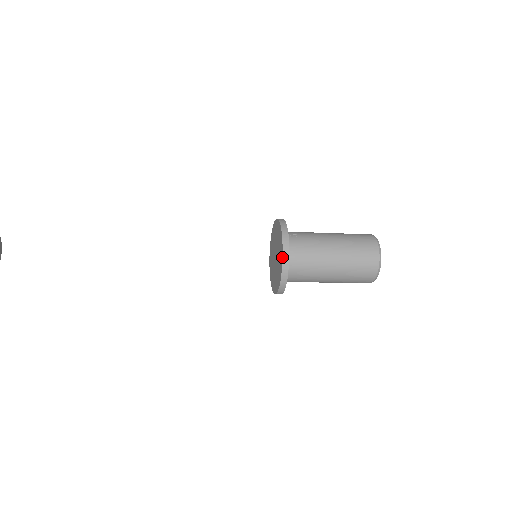
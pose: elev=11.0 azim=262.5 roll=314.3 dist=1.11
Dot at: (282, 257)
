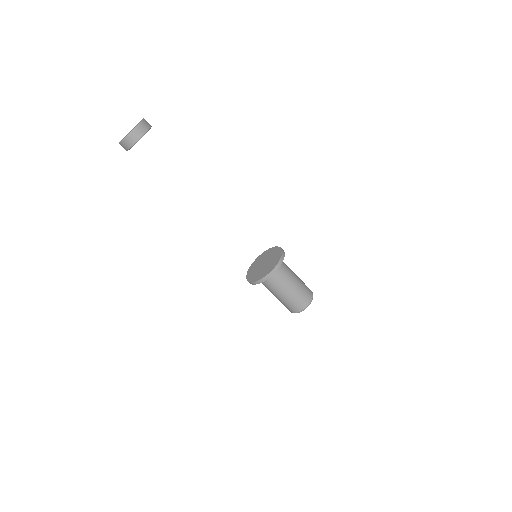
Dot at: occluded
